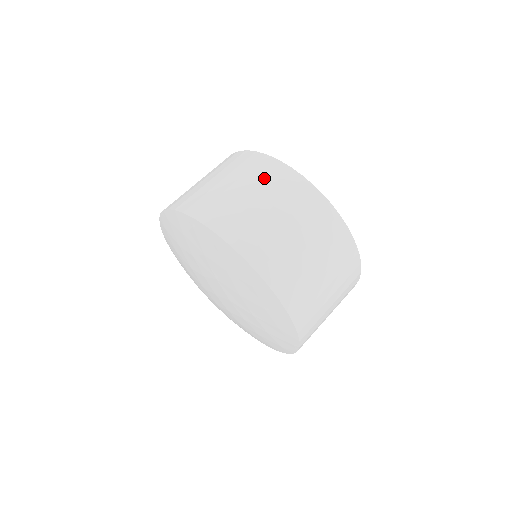
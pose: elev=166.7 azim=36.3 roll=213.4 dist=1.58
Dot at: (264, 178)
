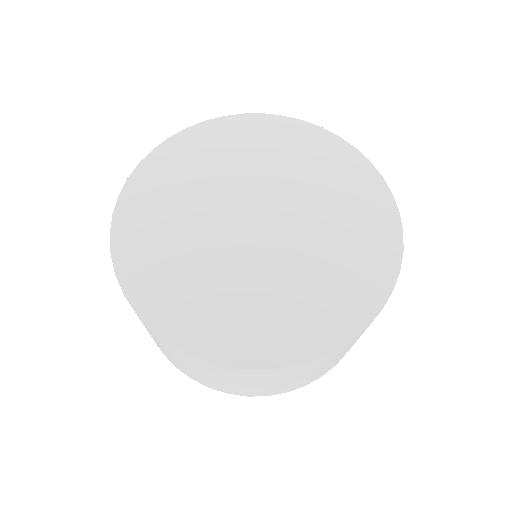
Dot at: (303, 372)
